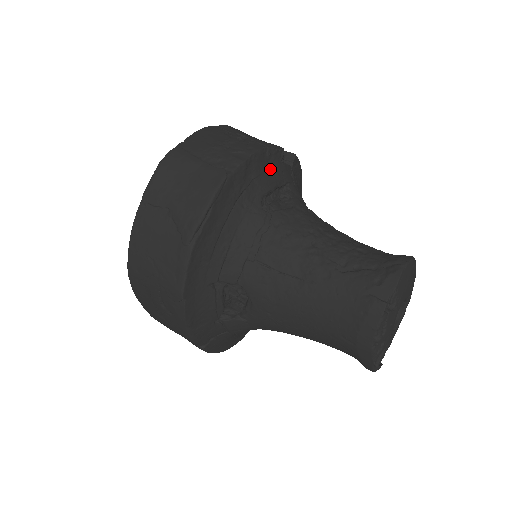
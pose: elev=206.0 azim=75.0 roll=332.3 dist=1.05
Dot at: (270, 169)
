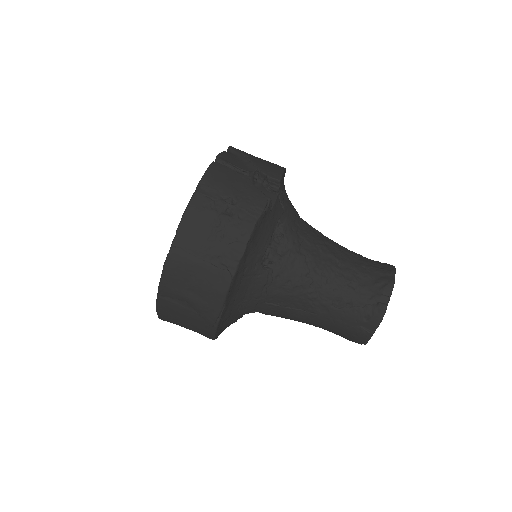
Dot at: (263, 229)
